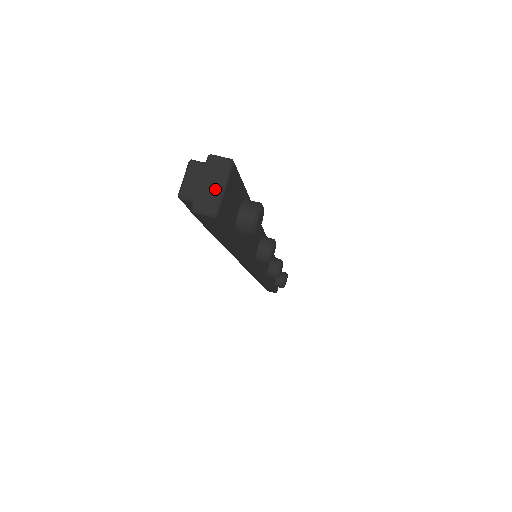
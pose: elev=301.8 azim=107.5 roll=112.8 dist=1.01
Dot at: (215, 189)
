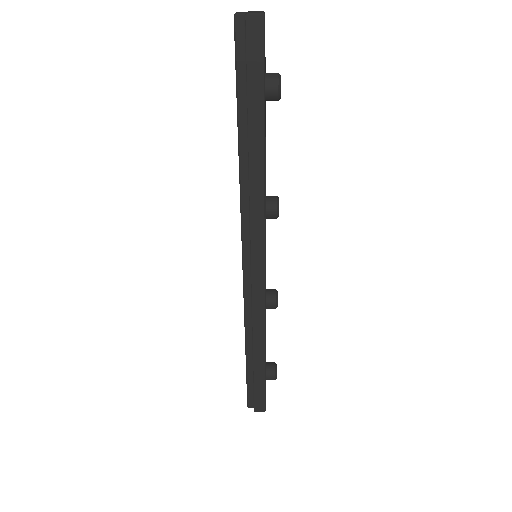
Dot at: (259, 12)
